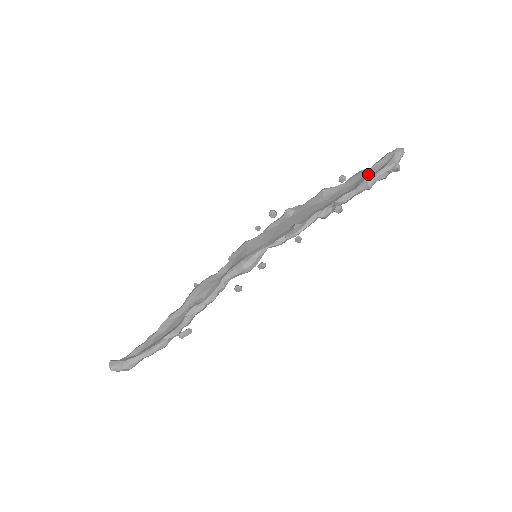
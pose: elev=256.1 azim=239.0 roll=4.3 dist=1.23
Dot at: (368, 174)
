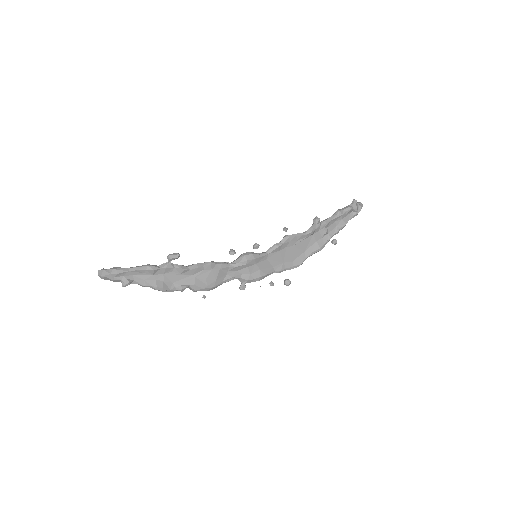
Dot at: occluded
